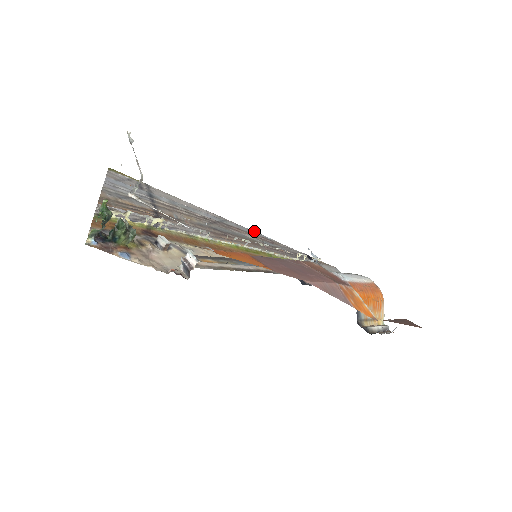
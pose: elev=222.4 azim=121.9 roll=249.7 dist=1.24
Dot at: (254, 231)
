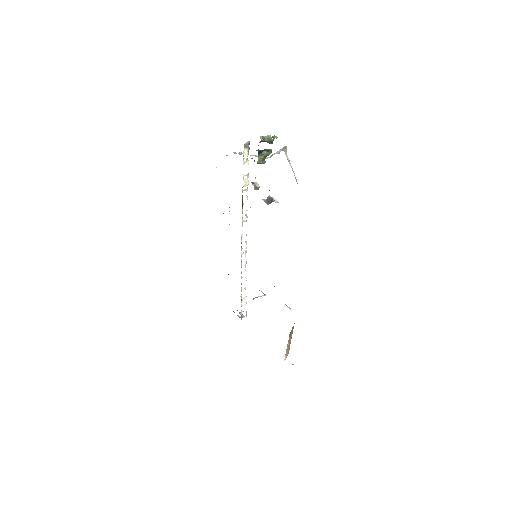
Dot at: occluded
